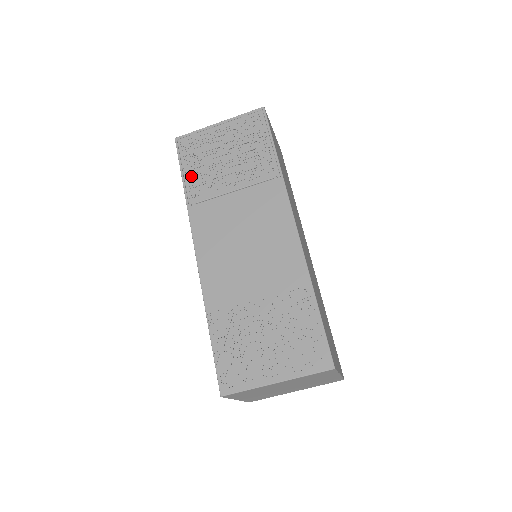
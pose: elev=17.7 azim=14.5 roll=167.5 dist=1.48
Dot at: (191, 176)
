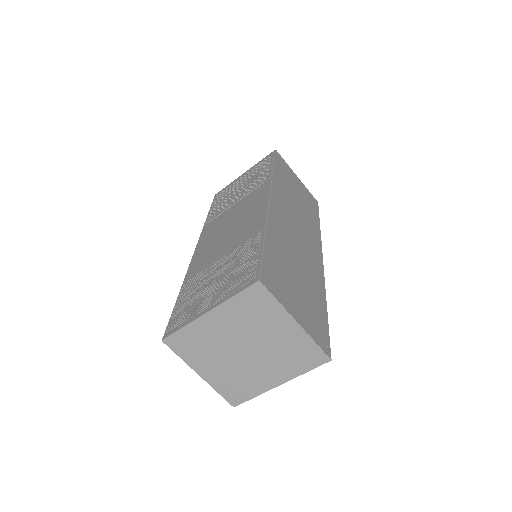
Dot at: (214, 208)
